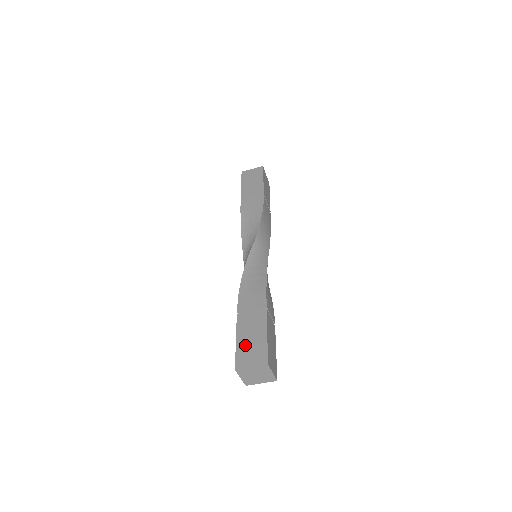
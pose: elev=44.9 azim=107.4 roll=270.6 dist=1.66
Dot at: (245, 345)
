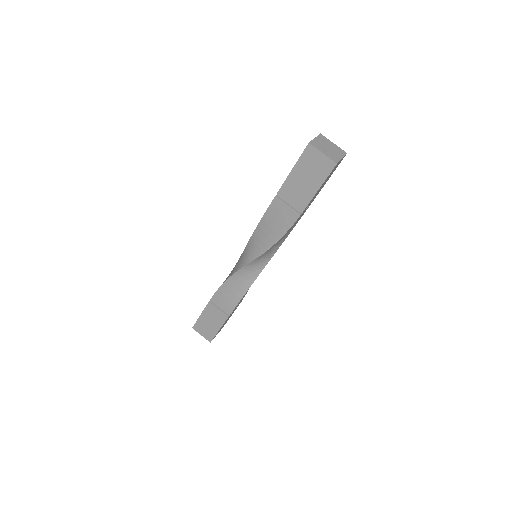
Dot at: occluded
